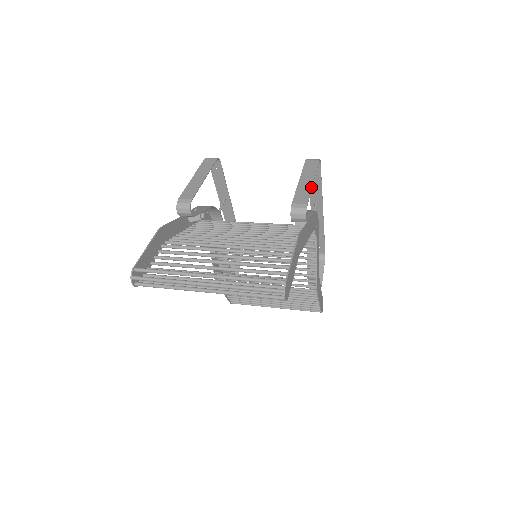
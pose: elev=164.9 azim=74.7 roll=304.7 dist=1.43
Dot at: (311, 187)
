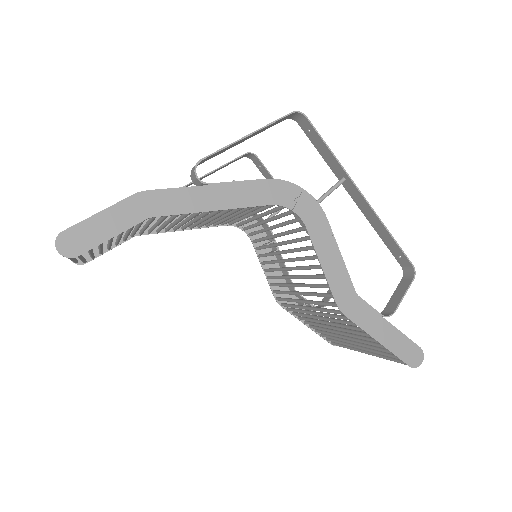
Dot at: (233, 142)
